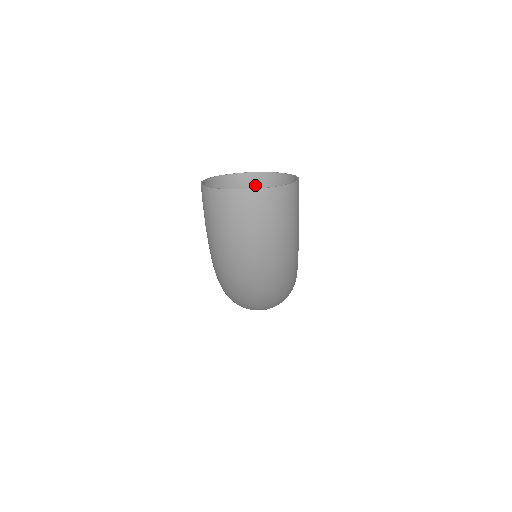
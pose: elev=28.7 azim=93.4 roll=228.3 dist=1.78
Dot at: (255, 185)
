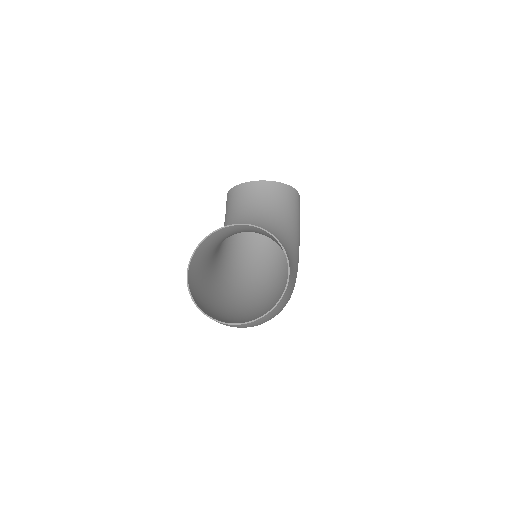
Dot at: (244, 229)
